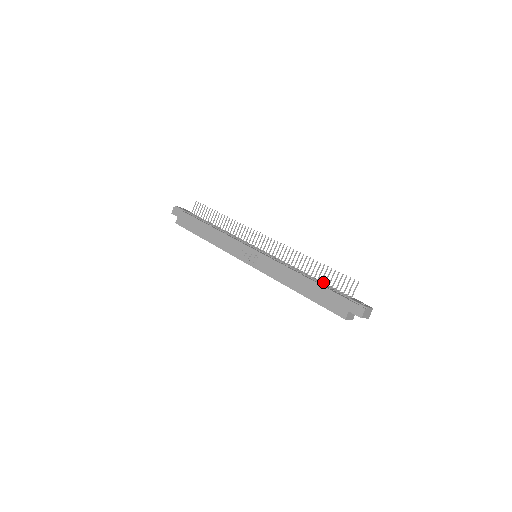
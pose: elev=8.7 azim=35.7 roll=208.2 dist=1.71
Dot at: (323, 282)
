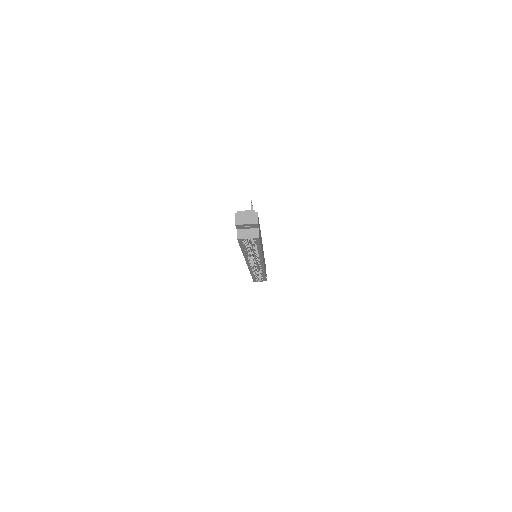
Dot at: occluded
